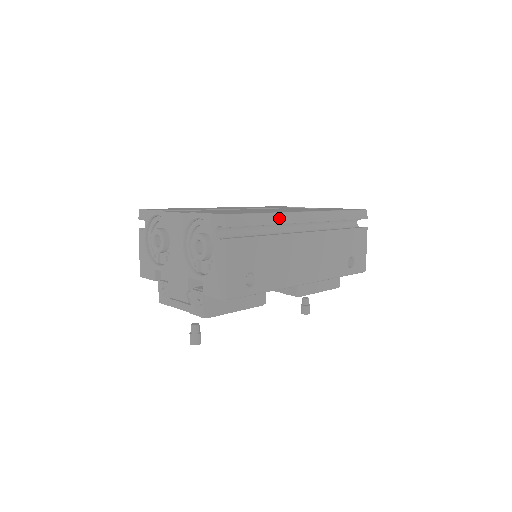
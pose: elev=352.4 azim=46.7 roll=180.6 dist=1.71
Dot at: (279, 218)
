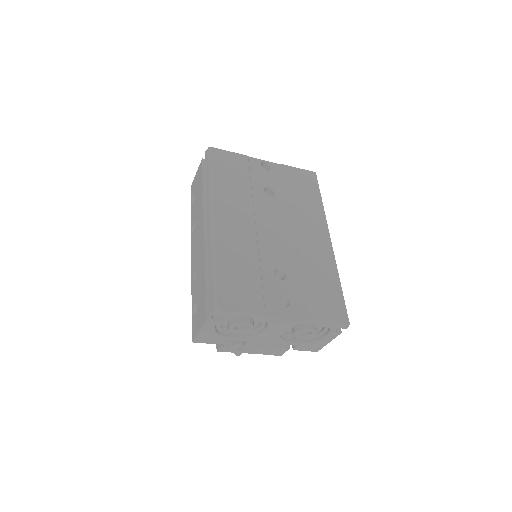
Dot at: occluded
